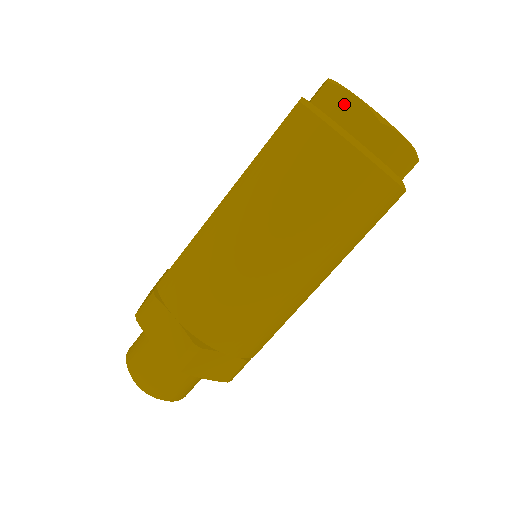
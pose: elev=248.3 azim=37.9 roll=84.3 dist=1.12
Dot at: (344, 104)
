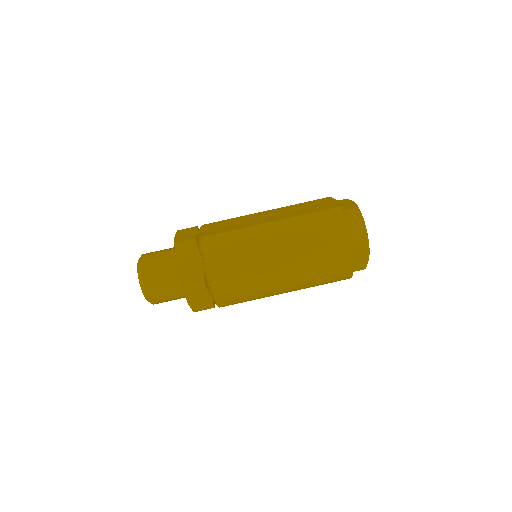
Dot at: (358, 224)
